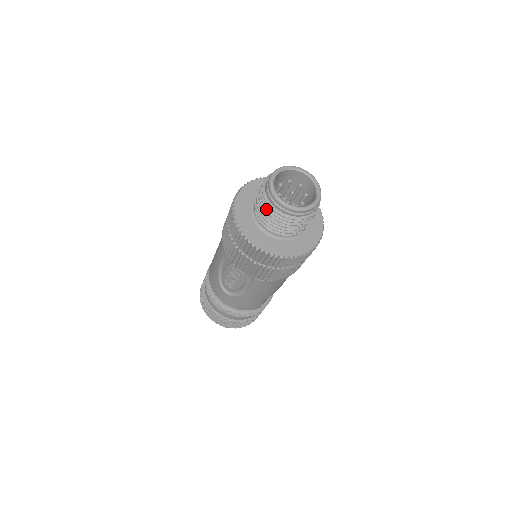
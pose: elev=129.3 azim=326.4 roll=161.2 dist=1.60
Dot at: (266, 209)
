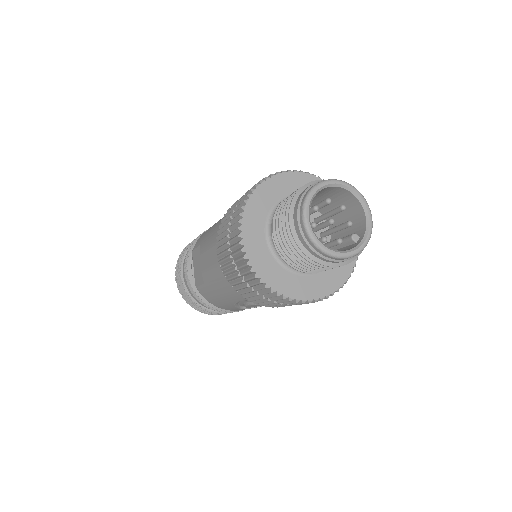
Dot at: (318, 266)
